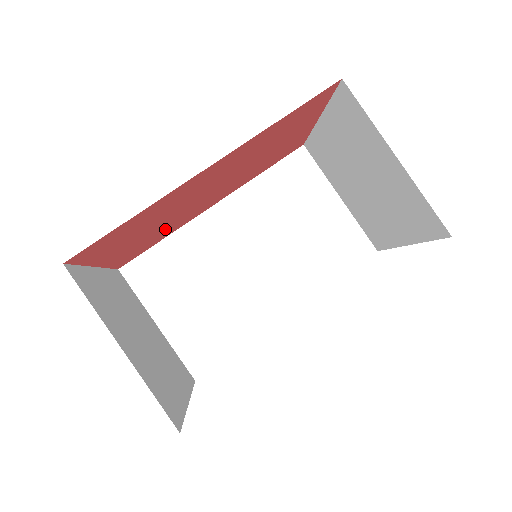
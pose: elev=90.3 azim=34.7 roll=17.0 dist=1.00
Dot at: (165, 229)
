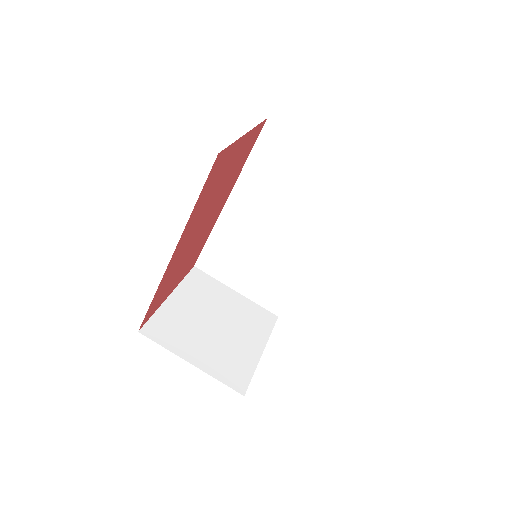
Dot at: (199, 245)
